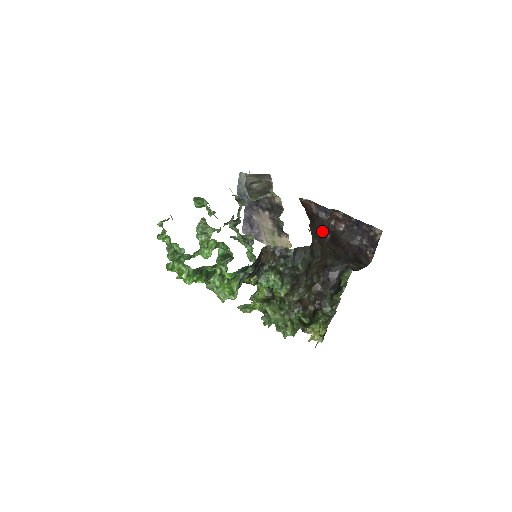
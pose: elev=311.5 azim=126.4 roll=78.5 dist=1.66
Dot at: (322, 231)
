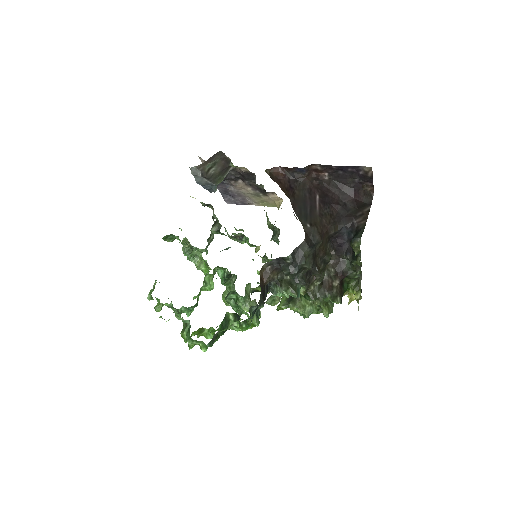
Dot at: (308, 199)
